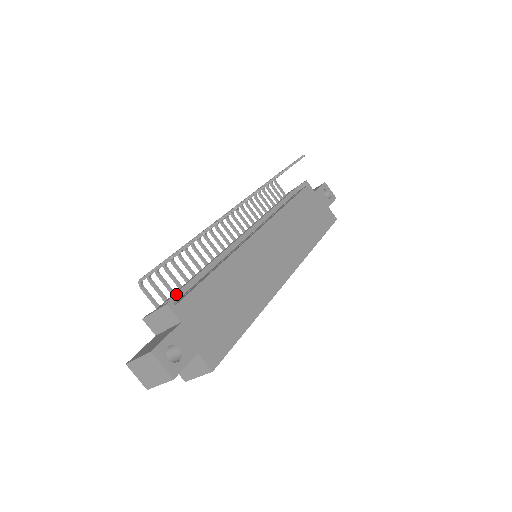
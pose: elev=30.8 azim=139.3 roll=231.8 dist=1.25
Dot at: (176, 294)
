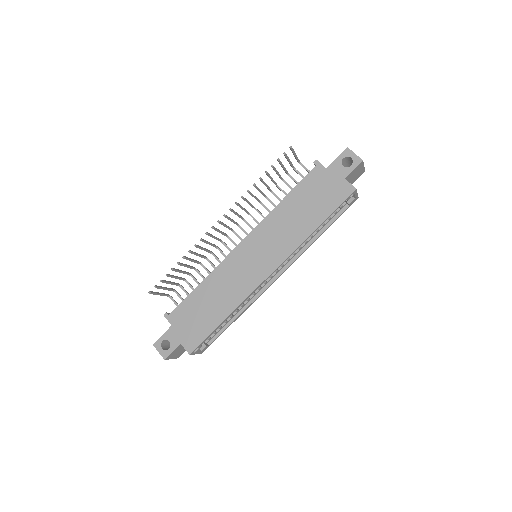
Dot at: occluded
